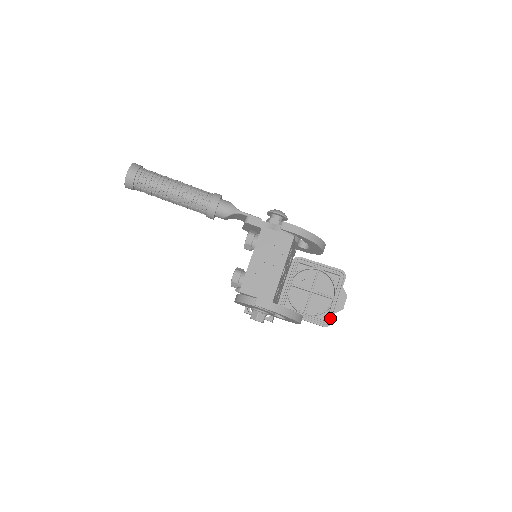
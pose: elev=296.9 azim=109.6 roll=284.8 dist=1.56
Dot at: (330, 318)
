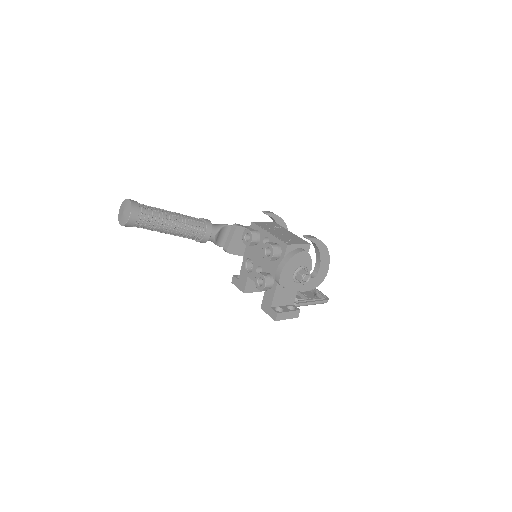
Dot at: (323, 296)
